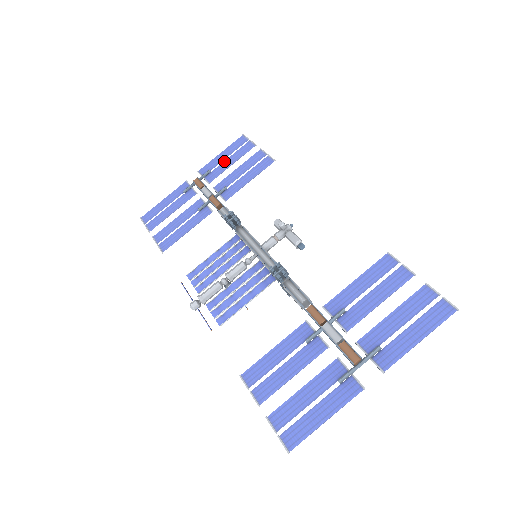
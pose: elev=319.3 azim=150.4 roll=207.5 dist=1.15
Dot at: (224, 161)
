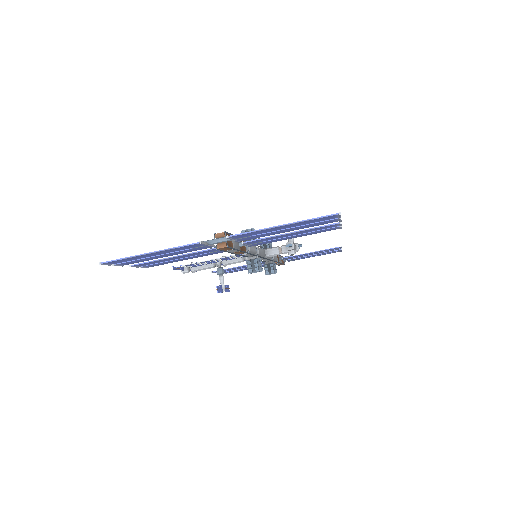
Dot at: occluded
